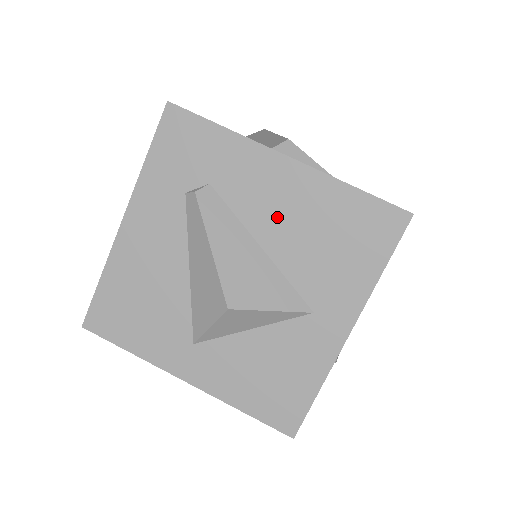
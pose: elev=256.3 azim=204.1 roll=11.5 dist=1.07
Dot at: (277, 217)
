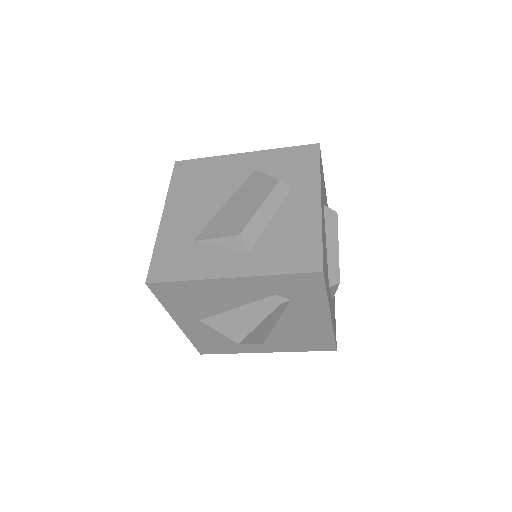
Dot at: (297, 323)
